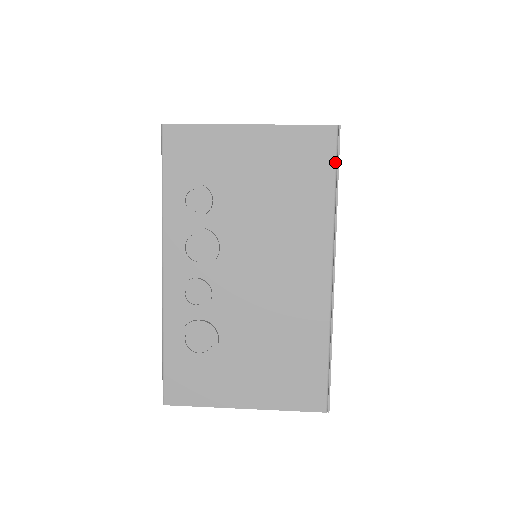
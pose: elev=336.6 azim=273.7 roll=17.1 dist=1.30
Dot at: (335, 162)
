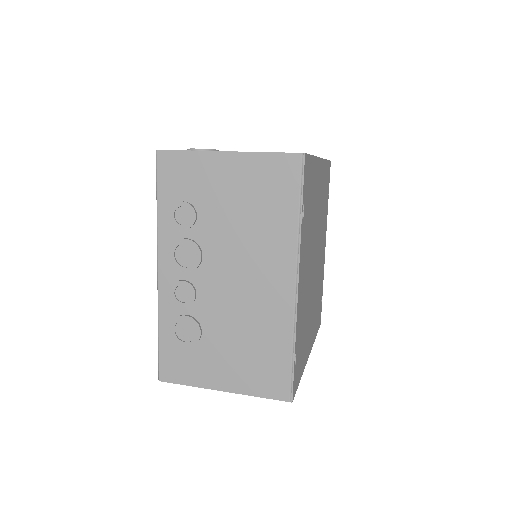
Dot at: (300, 186)
